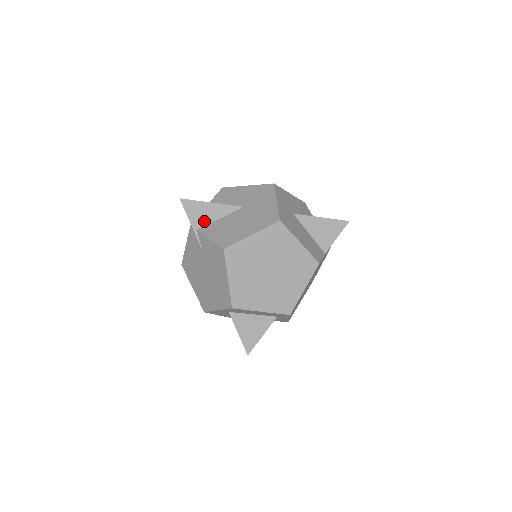
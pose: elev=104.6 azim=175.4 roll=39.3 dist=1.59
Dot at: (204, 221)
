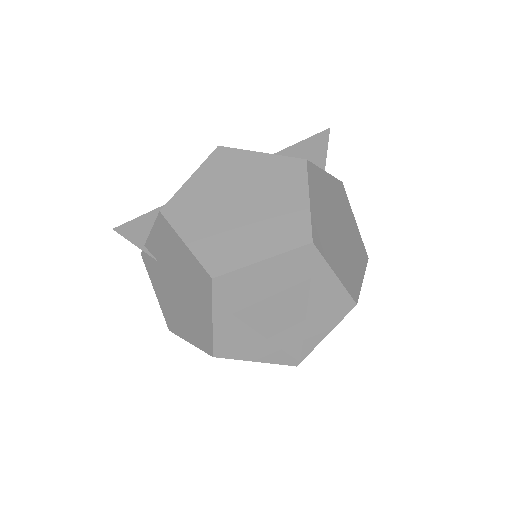
Dot at: (149, 233)
